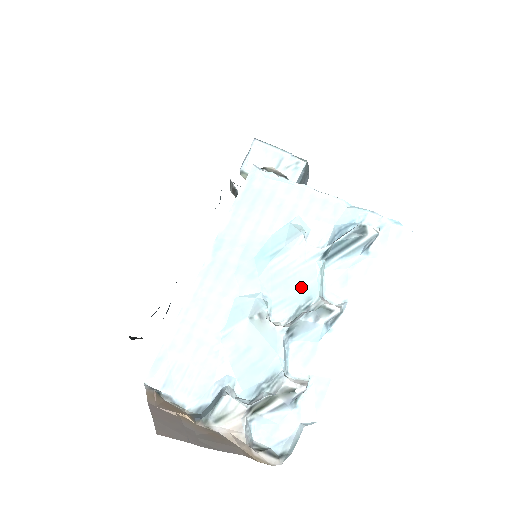
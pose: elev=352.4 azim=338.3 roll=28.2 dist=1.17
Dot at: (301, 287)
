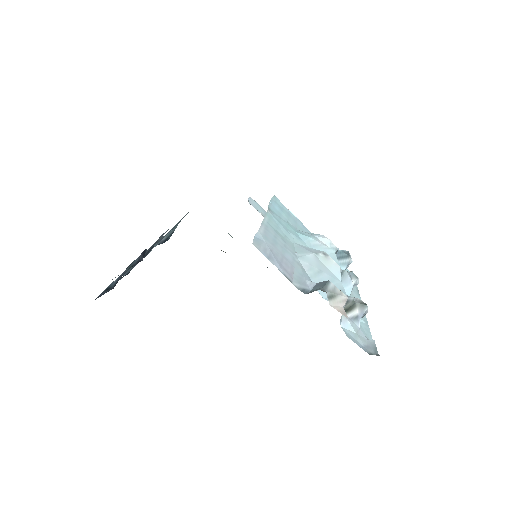
Dot at: occluded
